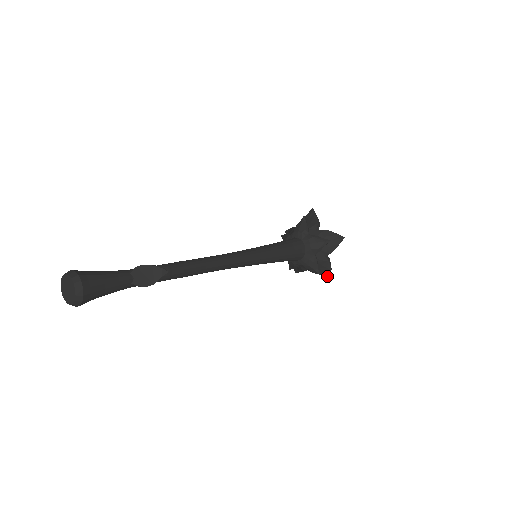
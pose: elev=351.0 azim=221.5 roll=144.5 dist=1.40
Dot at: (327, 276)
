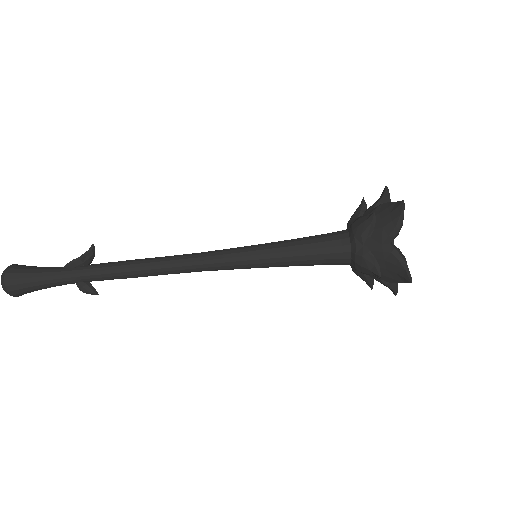
Dot at: (401, 210)
